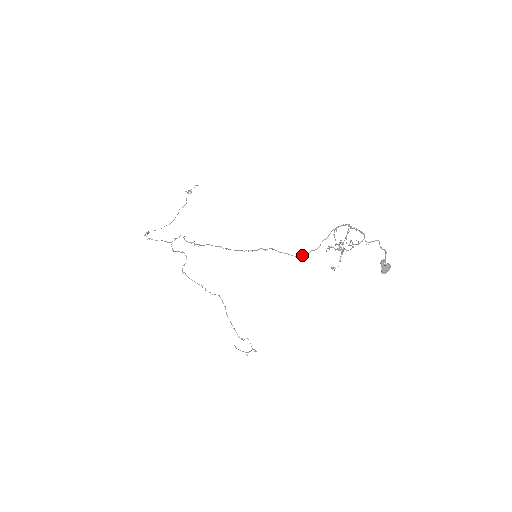
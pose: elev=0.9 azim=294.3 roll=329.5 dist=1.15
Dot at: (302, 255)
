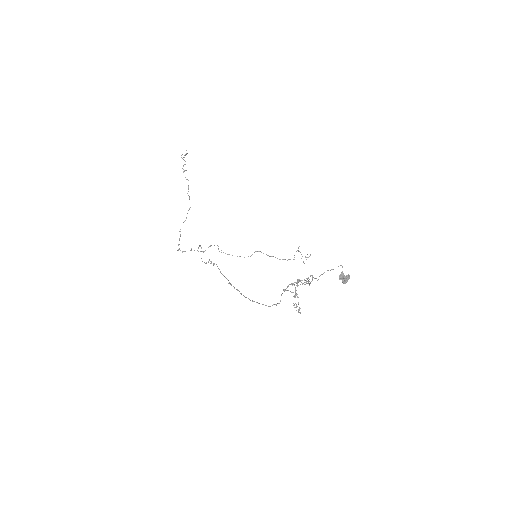
Dot at: occluded
